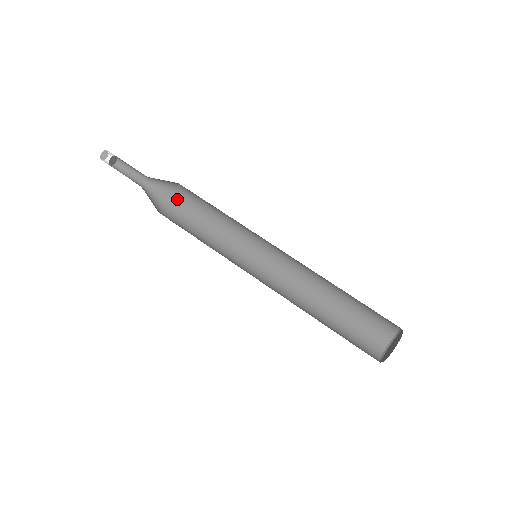
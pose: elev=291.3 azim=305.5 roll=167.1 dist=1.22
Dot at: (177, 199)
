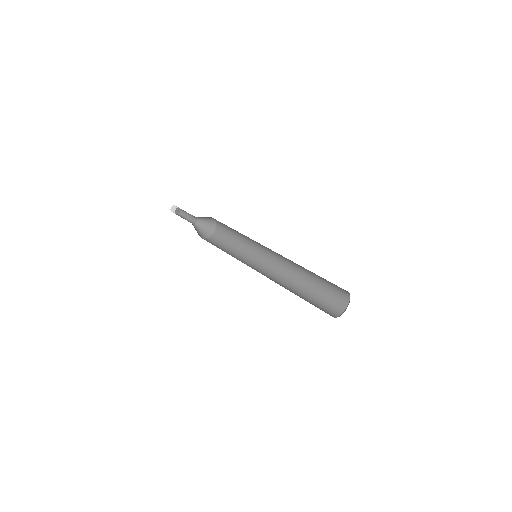
Dot at: (216, 227)
